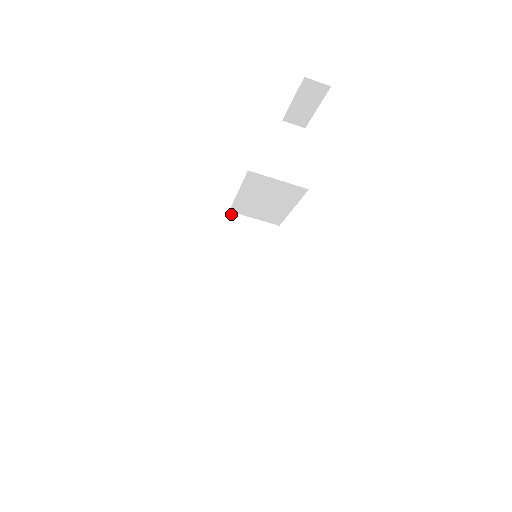
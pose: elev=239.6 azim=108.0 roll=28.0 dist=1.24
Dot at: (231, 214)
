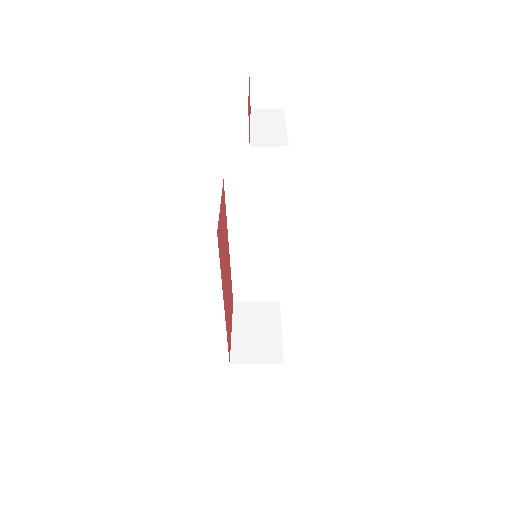
Dot at: (227, 181)
